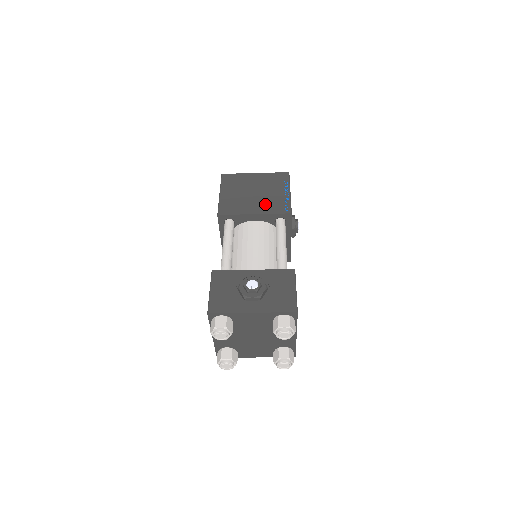
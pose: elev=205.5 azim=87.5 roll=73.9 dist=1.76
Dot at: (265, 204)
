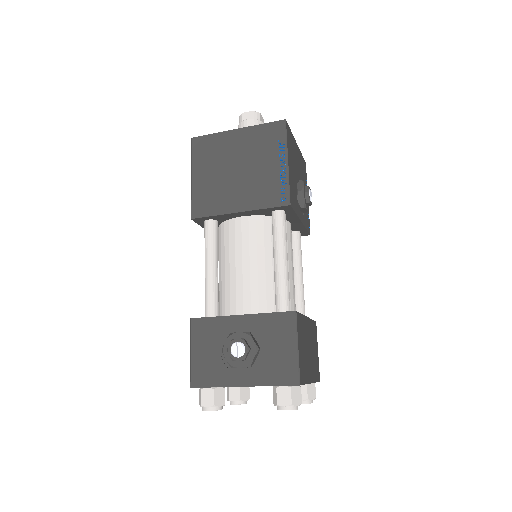
Dot at: (252, 191)
